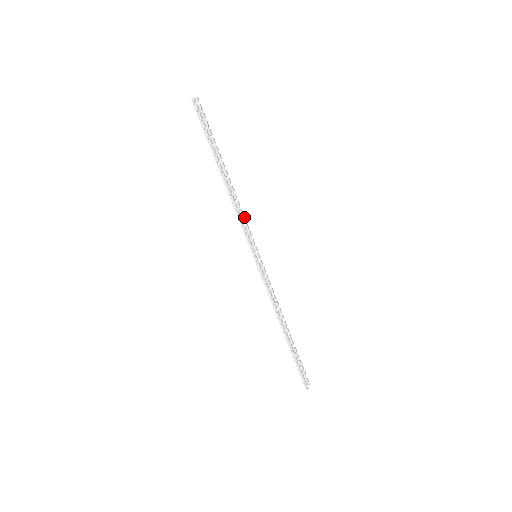
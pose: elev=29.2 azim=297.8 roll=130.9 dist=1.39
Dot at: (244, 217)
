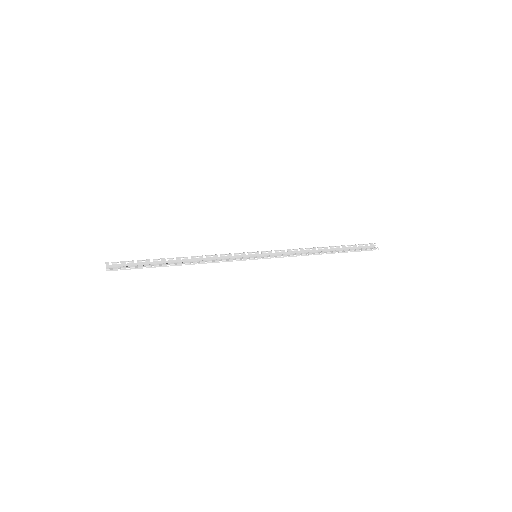
Dot at: (220, 255)
